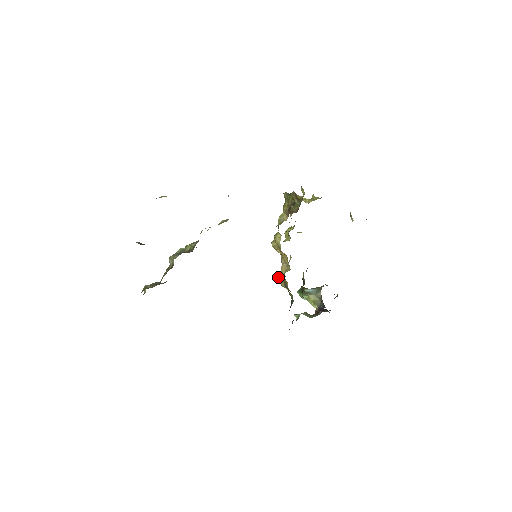
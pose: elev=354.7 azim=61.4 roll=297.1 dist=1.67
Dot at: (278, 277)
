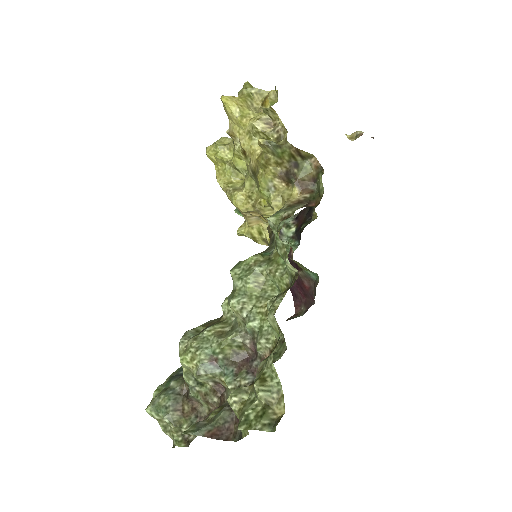
Dot at: (248, 235)
